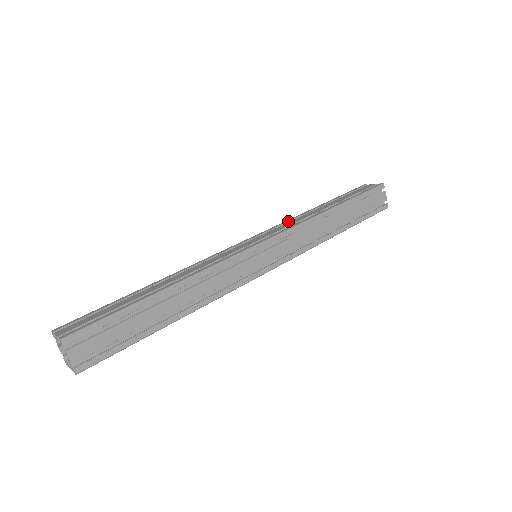
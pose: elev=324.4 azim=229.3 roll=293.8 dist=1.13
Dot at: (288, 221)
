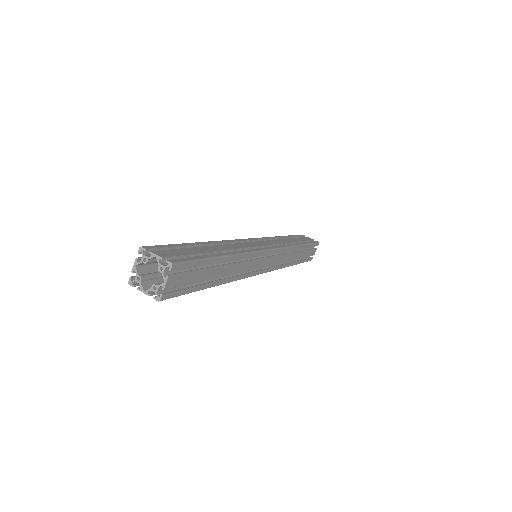
Dot at: occluded
